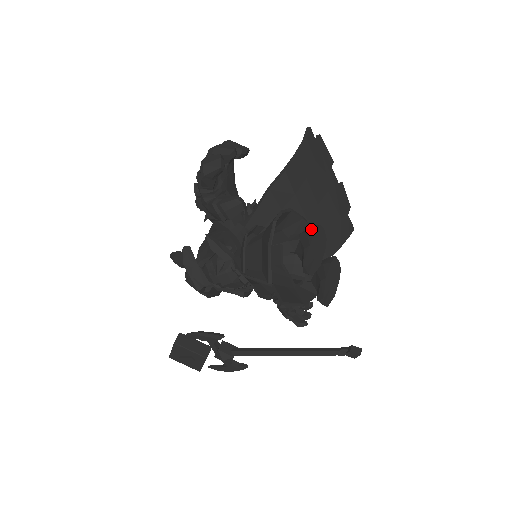
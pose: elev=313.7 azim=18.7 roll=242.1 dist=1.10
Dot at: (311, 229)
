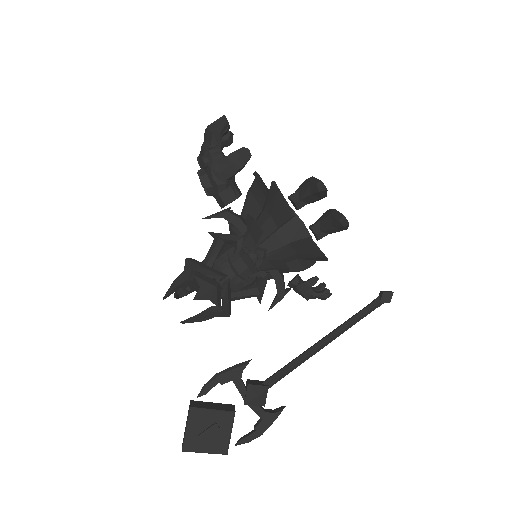
Dot at: occluded
